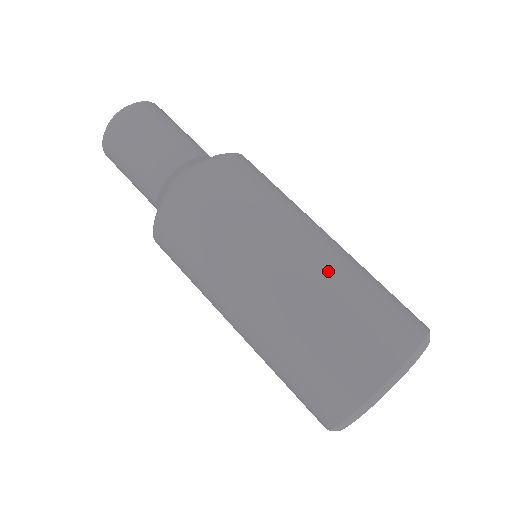
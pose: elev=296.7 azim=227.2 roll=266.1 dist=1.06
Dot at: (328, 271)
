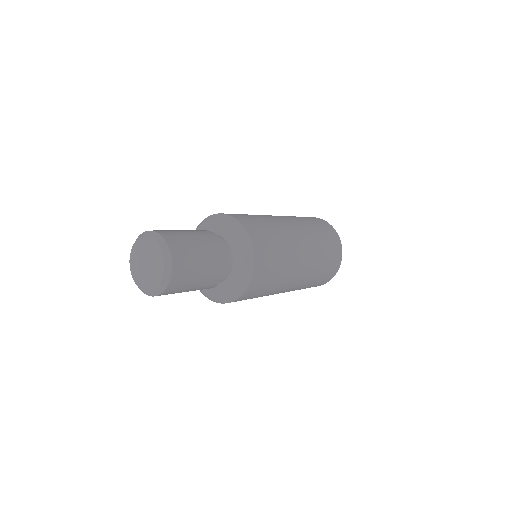
Dot at: (312, 242)
